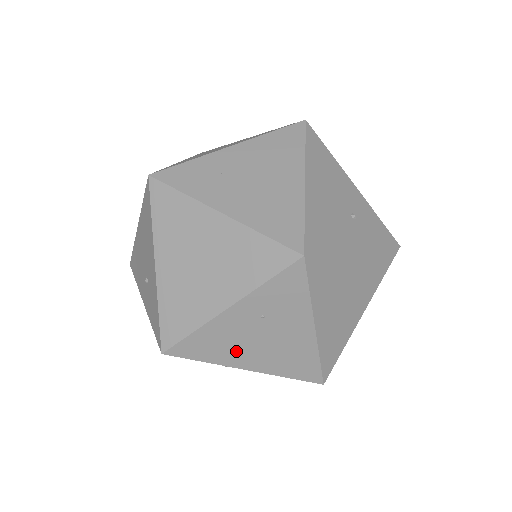
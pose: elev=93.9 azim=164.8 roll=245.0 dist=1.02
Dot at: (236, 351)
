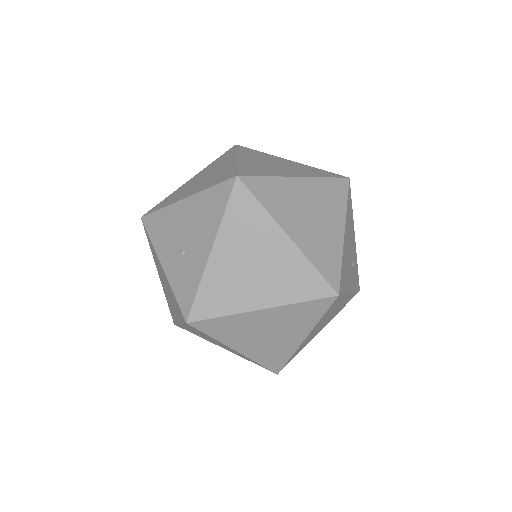
Dot at: (241, 337)
